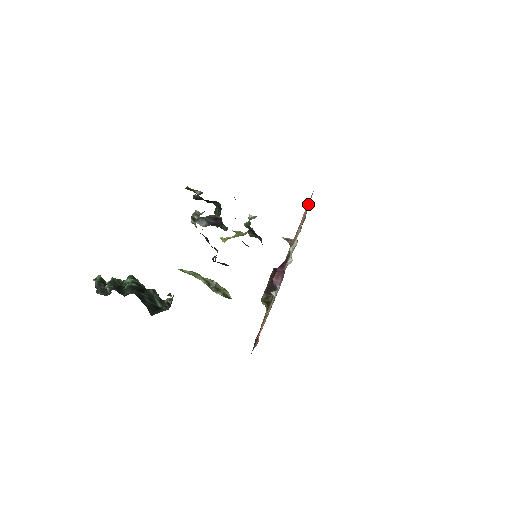
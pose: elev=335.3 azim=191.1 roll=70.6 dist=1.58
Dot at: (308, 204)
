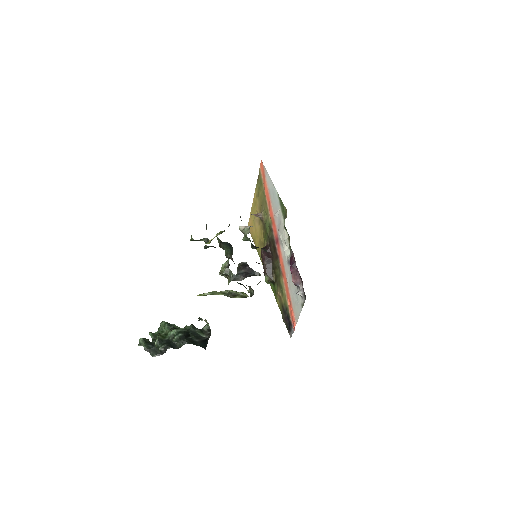
Dot at: (267, 181)
